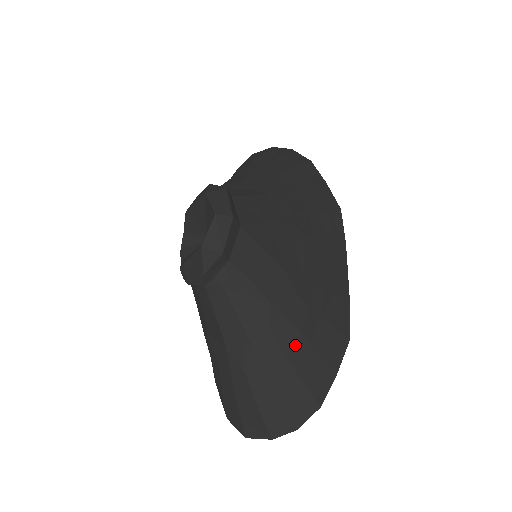
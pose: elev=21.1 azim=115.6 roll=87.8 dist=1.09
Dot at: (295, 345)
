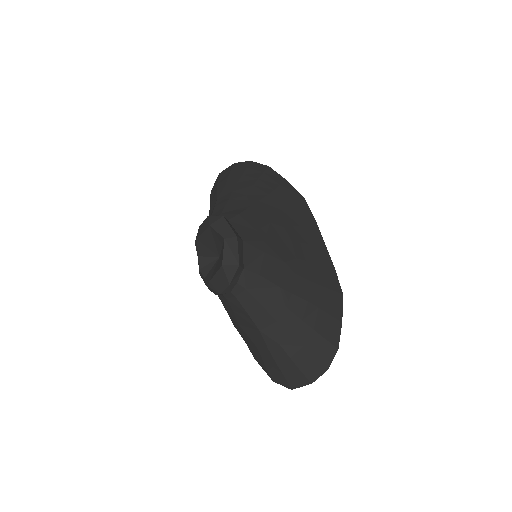
Dot at: (307, 311)
